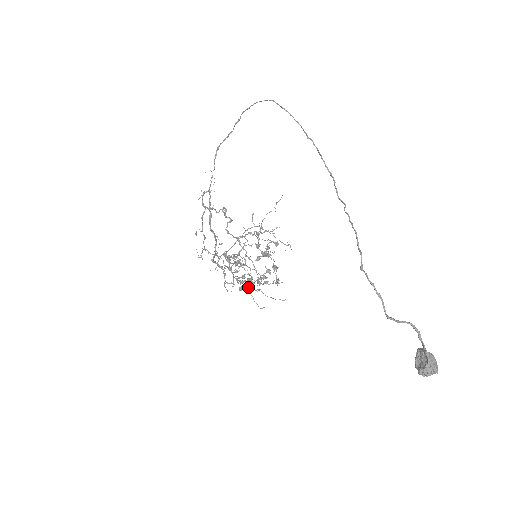
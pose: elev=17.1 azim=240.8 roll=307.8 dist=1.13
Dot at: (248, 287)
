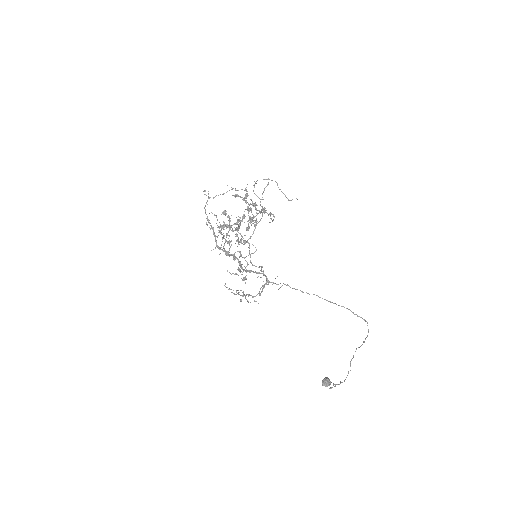
Dot at: (229, 243)
